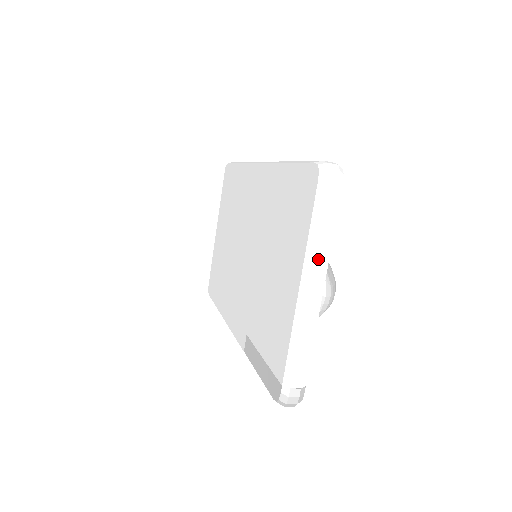
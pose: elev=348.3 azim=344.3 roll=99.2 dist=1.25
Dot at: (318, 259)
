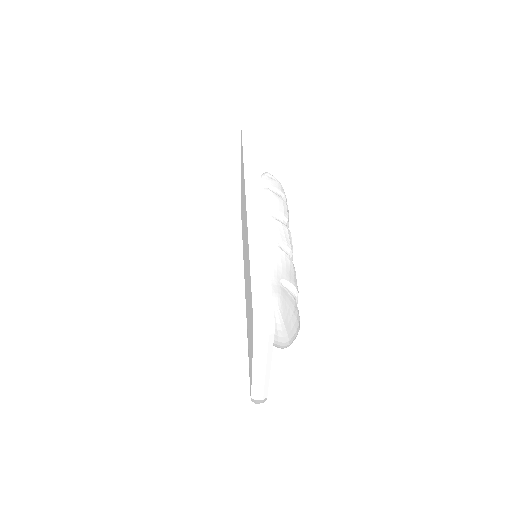
Dot at: (262, 363)
